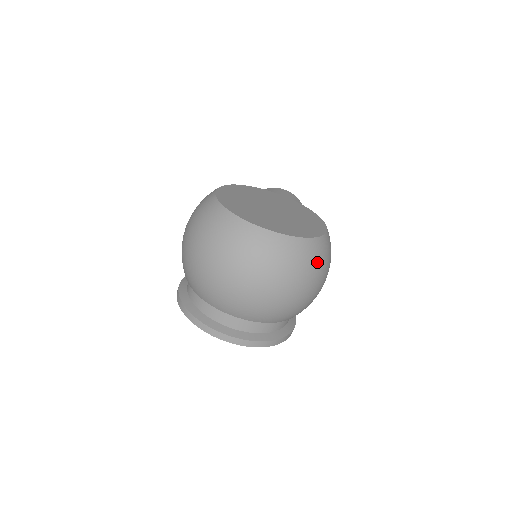
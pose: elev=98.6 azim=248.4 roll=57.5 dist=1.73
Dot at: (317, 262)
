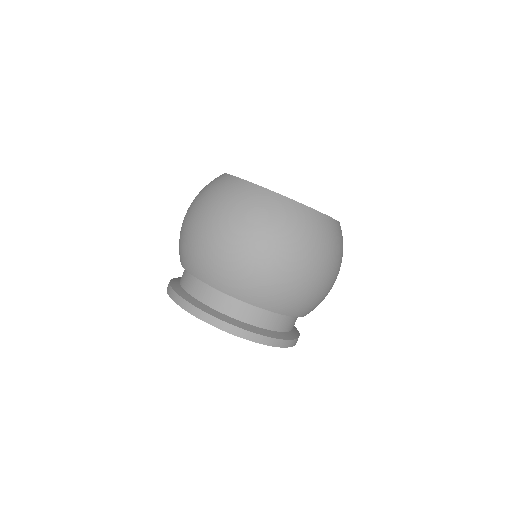
Dot at: (338, 245)
